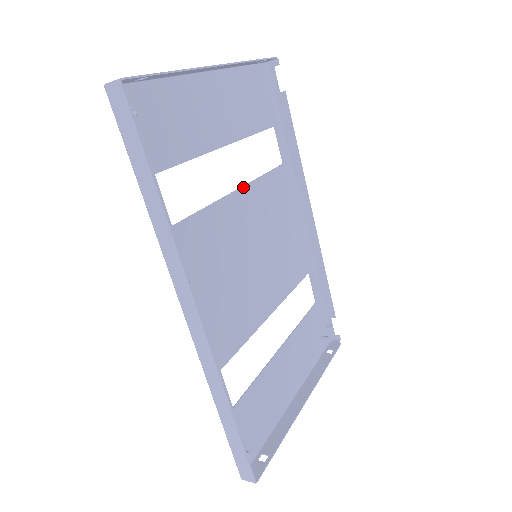
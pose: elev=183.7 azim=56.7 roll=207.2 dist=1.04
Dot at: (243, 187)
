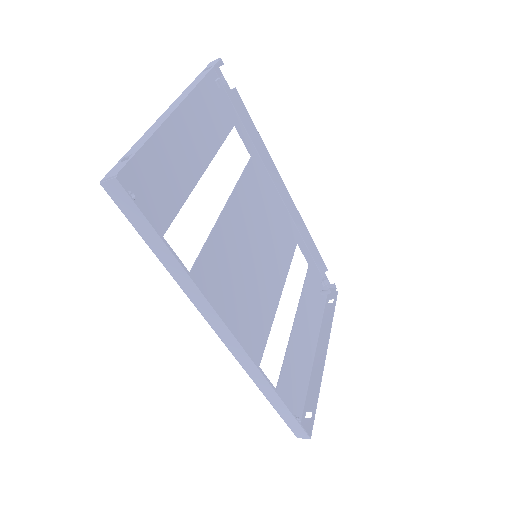
Dot at: (228, 201)
